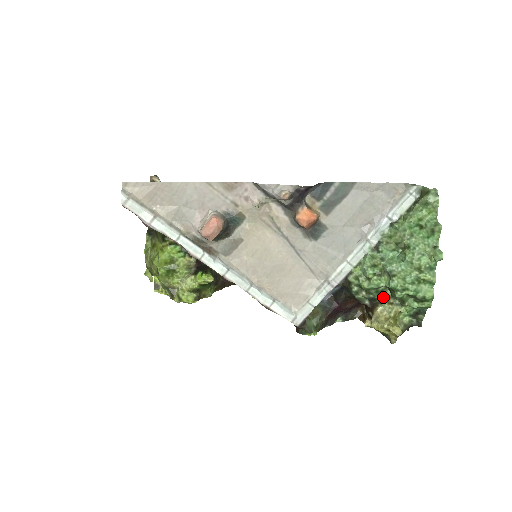
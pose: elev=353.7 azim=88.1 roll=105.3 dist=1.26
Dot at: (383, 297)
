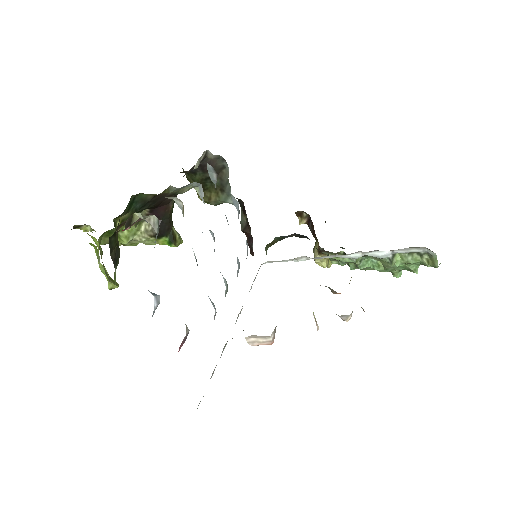
Dot at: (336, 253)
